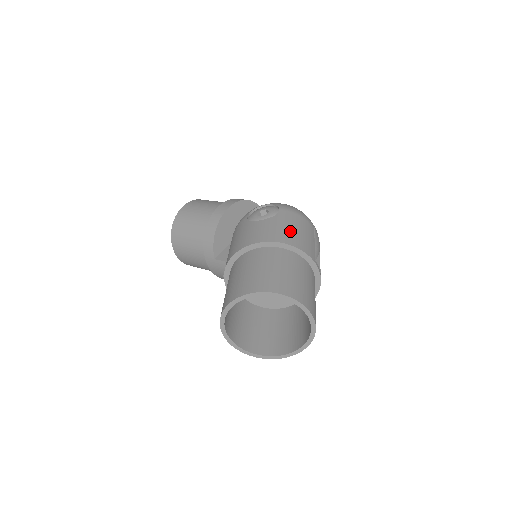
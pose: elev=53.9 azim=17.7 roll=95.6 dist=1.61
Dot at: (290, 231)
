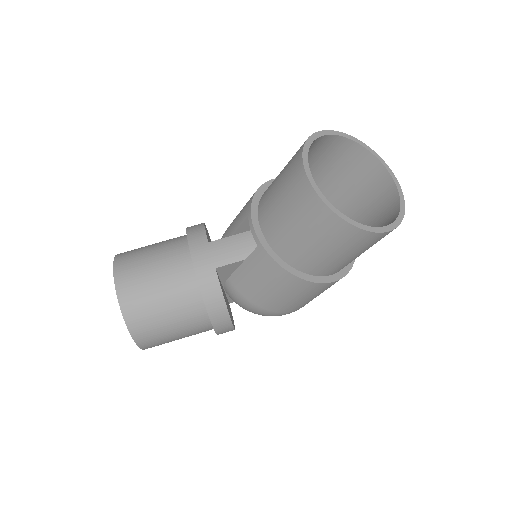
Dot at: occluded
